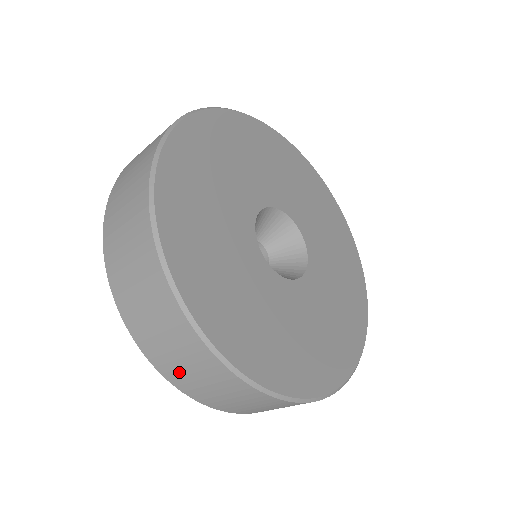
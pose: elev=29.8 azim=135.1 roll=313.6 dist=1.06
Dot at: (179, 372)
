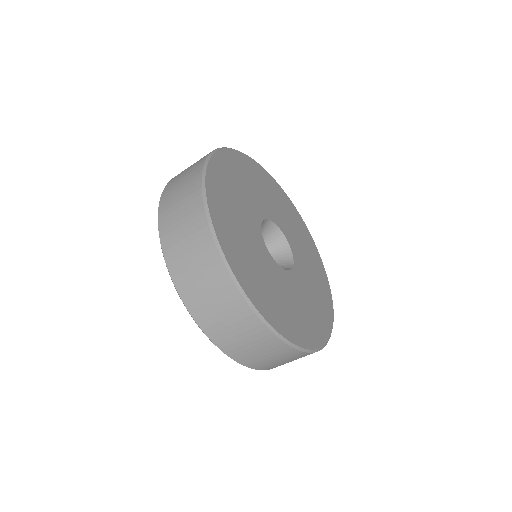
Dot at: (261, 362)
